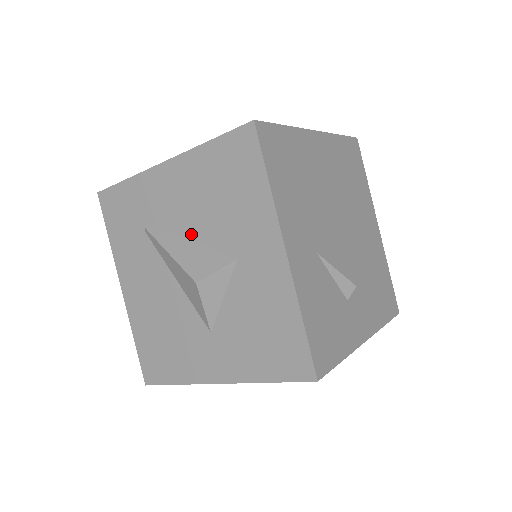
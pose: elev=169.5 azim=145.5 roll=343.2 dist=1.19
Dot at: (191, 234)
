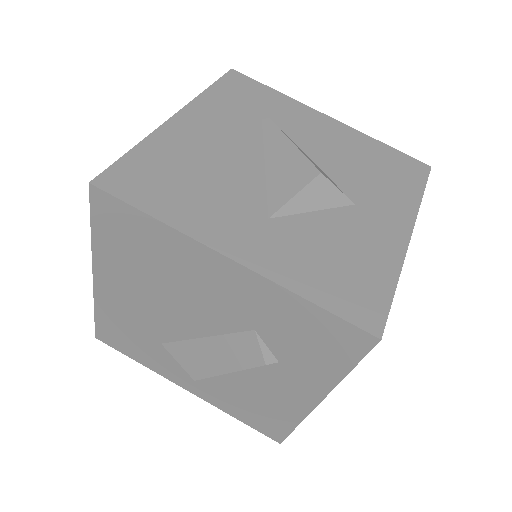
Dot at: (317, 158)
